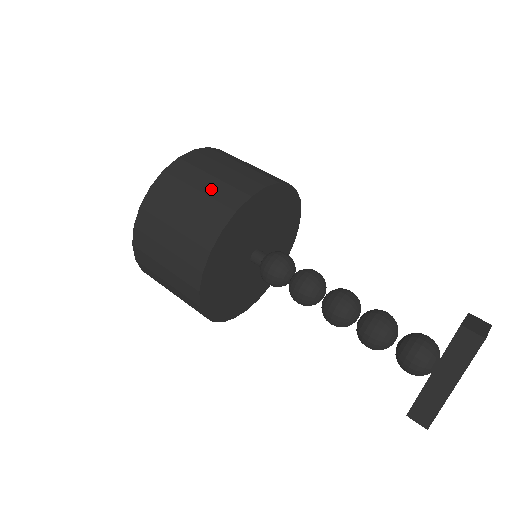
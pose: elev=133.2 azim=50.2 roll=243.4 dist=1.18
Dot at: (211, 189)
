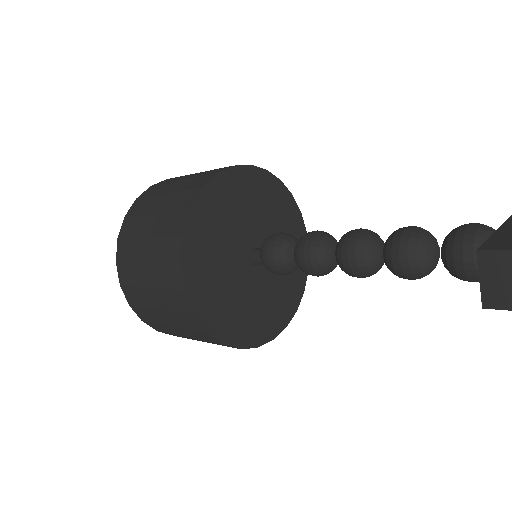
Dot at: occluded
